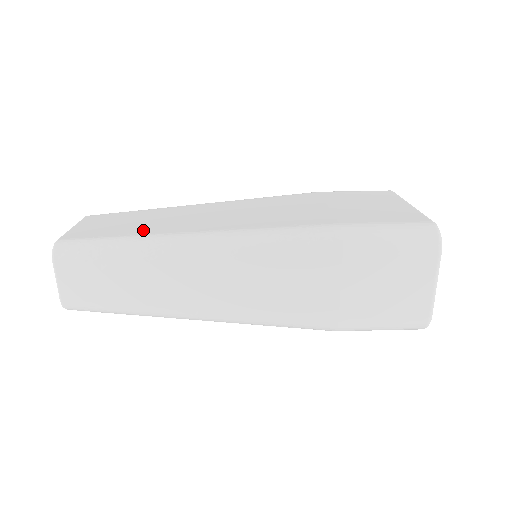
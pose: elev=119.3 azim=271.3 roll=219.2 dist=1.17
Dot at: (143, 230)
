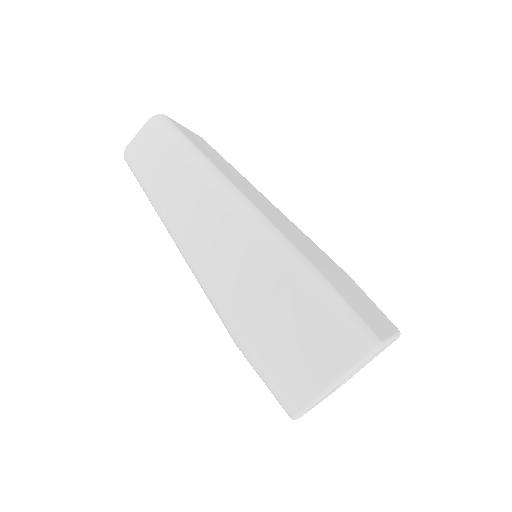
Dot at: (211, 157)
